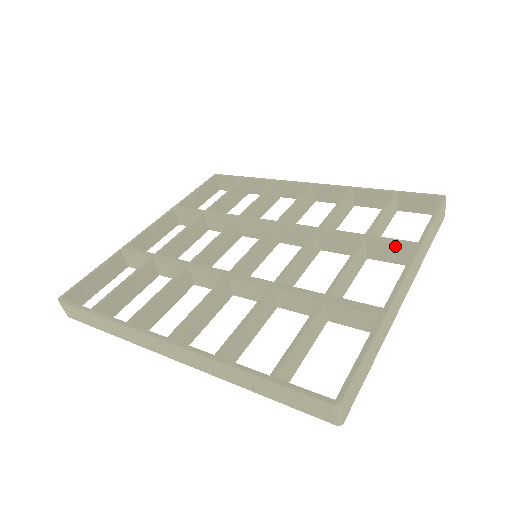
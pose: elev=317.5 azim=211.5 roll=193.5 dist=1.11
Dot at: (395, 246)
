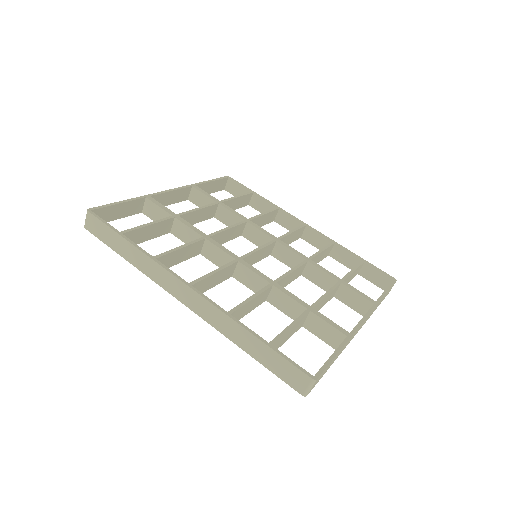
Dot at: (360, 297)
